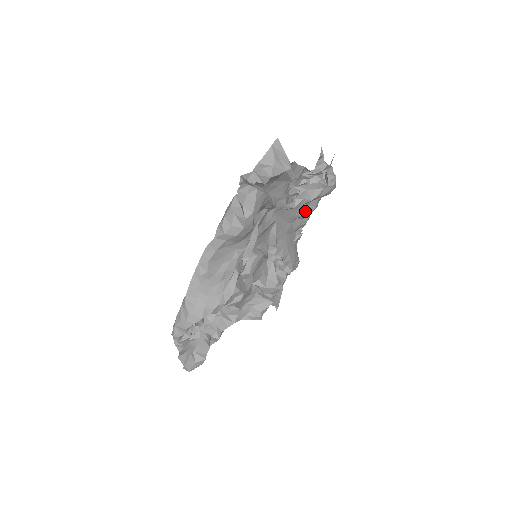
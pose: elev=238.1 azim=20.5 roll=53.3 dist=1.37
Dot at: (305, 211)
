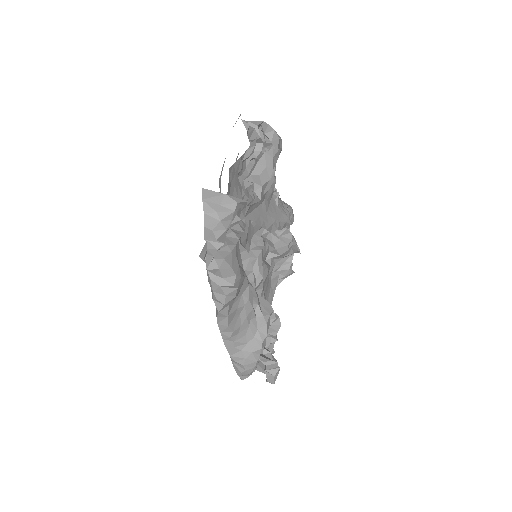
Dot at: (269, 182)
